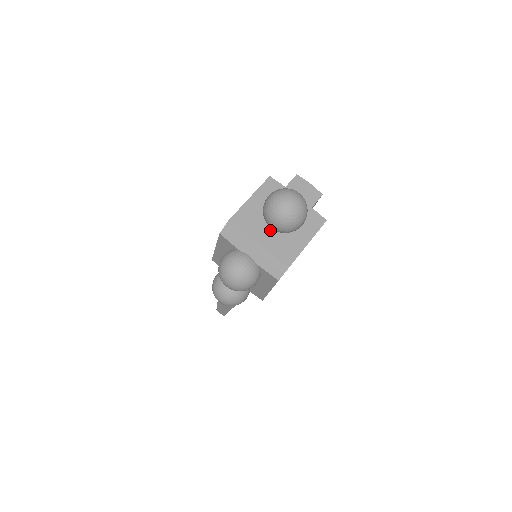
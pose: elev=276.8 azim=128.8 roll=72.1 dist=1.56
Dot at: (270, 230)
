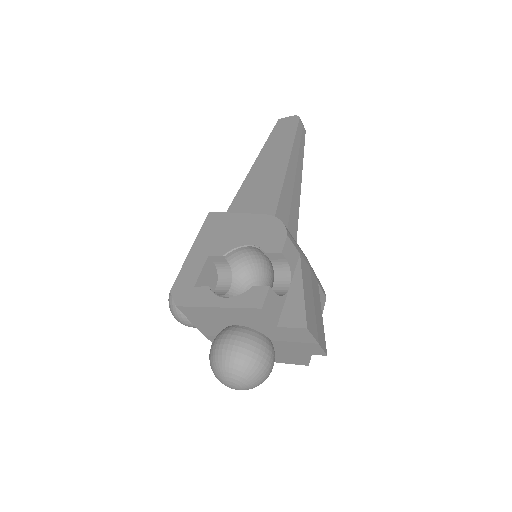
Dot at: occluded
